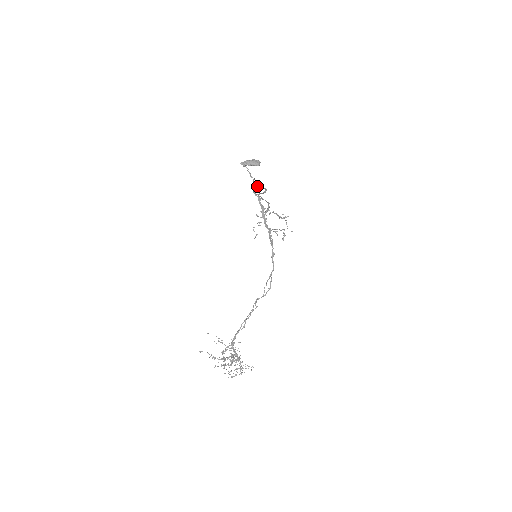
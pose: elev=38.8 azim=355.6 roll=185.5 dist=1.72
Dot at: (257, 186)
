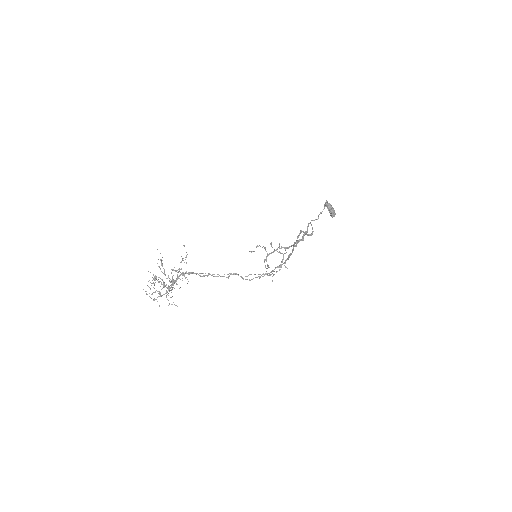
Dot at: occluded
